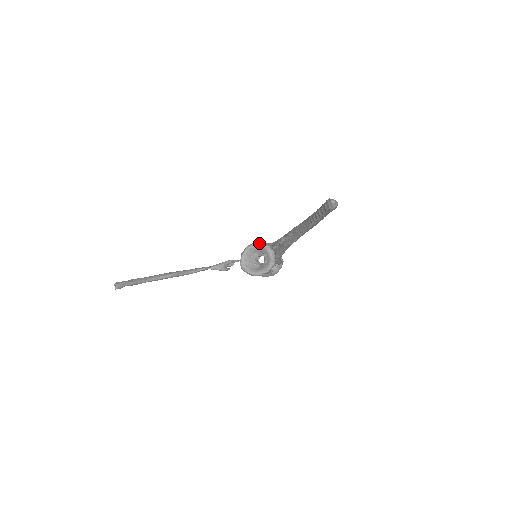
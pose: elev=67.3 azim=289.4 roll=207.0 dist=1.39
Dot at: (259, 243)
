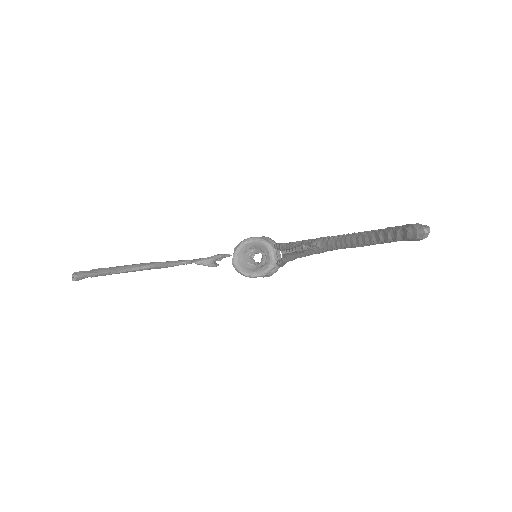
Dot at: (259, 239)
